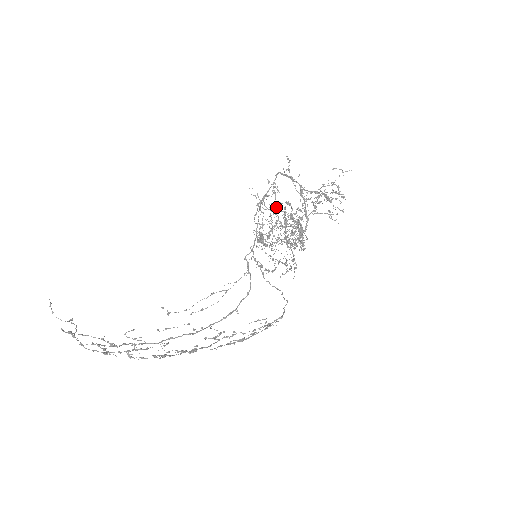
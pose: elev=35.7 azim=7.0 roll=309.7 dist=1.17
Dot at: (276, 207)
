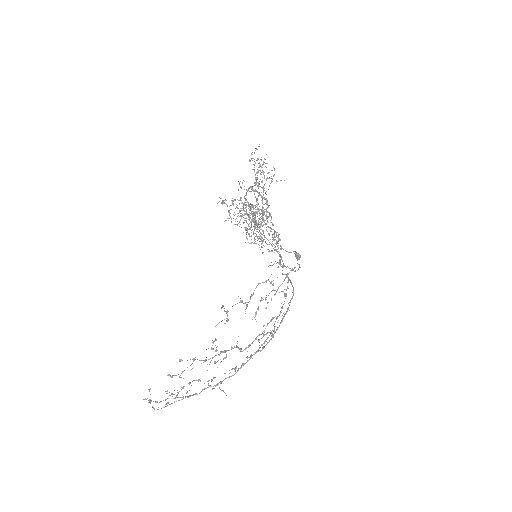
Dot at: occluded
